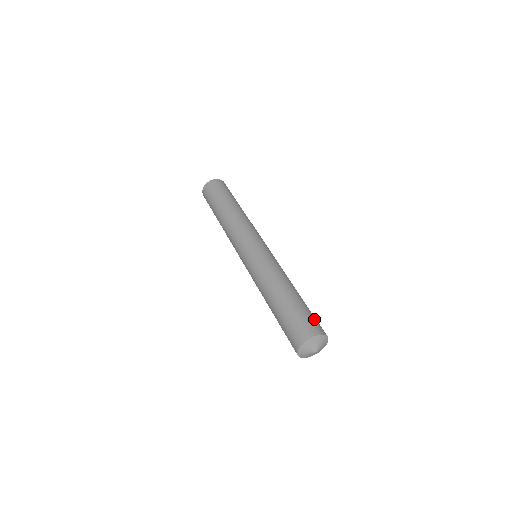
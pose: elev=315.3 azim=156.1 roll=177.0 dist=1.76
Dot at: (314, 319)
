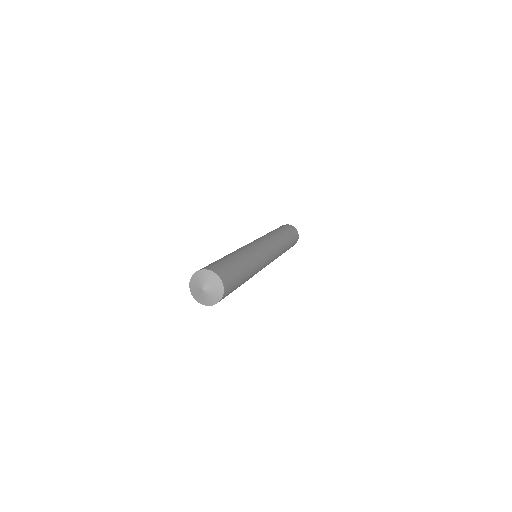
Dot at: (231, 277)
